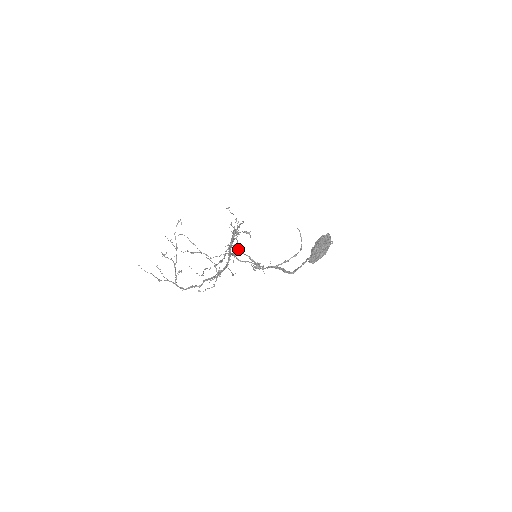
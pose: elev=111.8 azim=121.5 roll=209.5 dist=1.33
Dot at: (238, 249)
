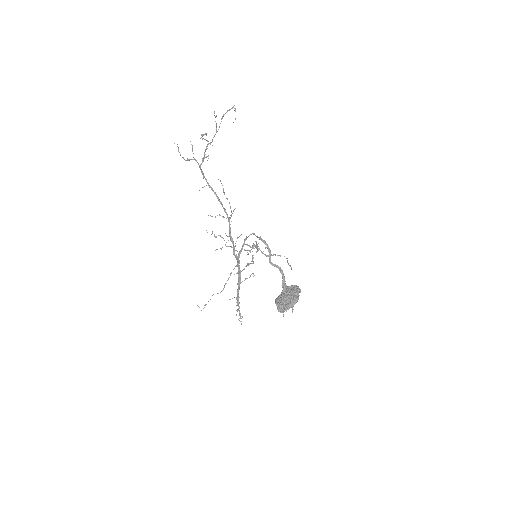
Dot at: occluded
